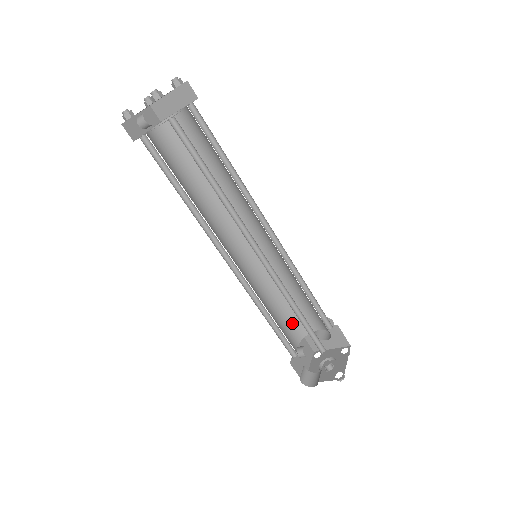
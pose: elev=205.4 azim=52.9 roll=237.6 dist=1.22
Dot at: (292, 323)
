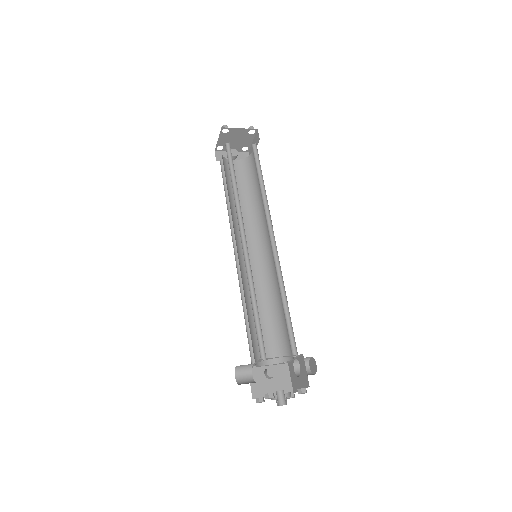
Dot at: (275, 341)
